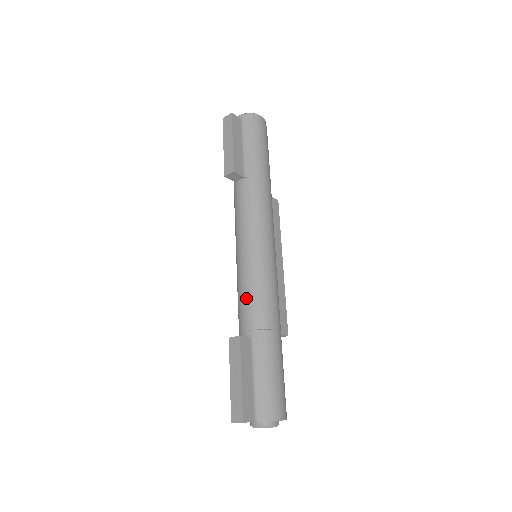
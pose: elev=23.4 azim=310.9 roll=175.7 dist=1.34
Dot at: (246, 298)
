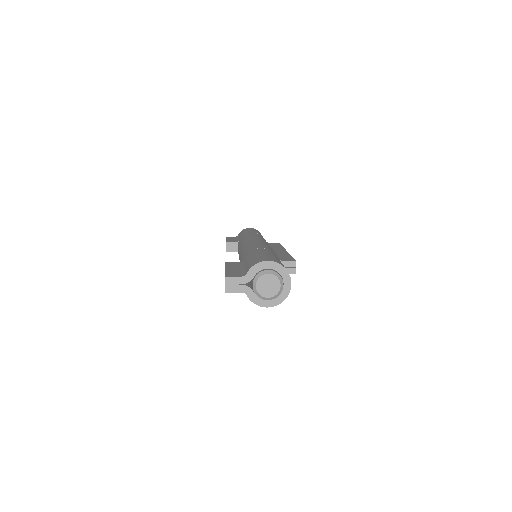
Dot at: (240, 261)
